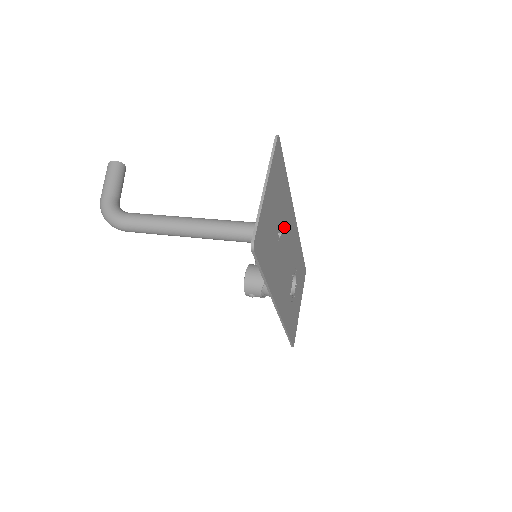
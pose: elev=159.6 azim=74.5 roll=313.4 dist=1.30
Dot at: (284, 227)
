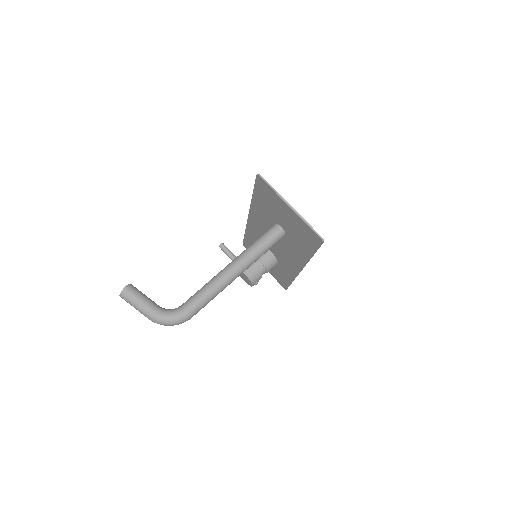
Dot at: (271, 223)
